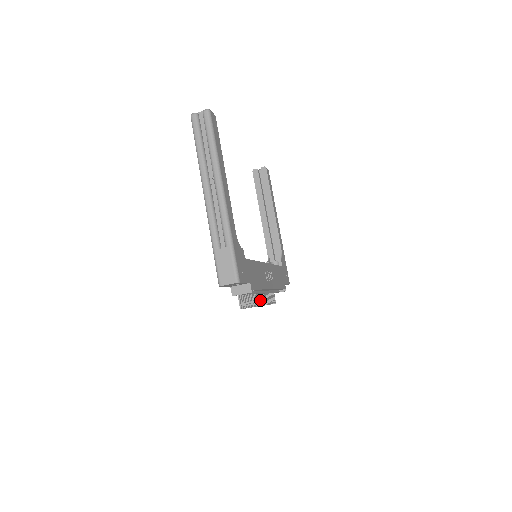
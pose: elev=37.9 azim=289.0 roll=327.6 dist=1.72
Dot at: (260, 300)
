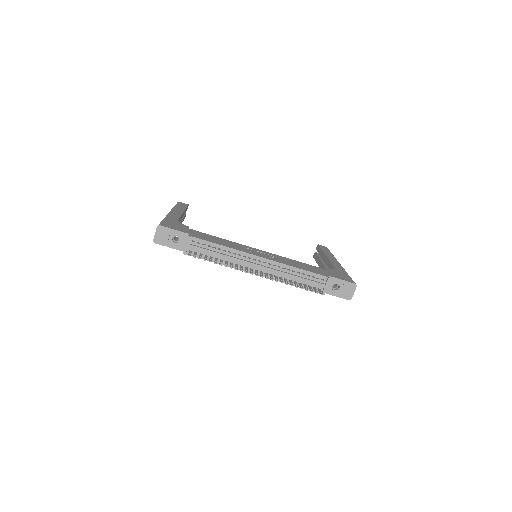
Dot at: (257, 273)
